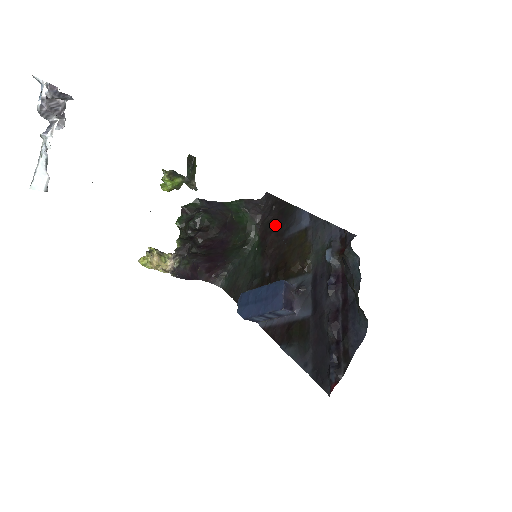
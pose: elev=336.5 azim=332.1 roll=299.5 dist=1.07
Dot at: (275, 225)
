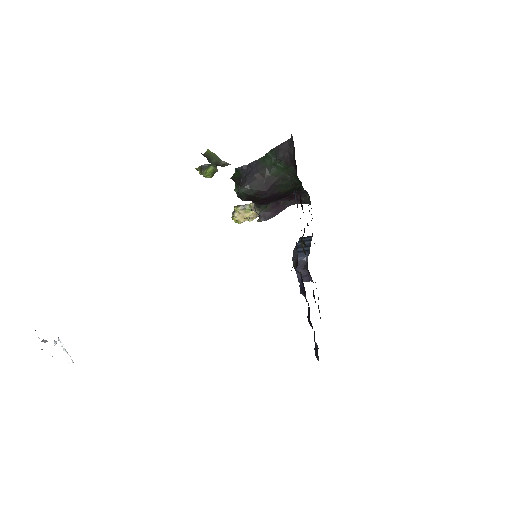
Dot at: occluded
